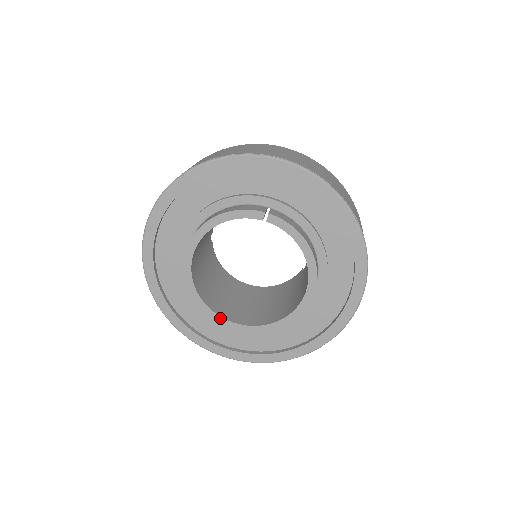
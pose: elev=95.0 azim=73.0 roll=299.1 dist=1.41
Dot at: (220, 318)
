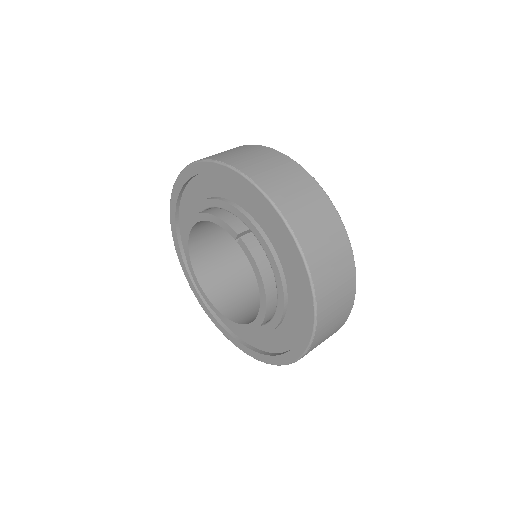
Dot at: (202, 290)
